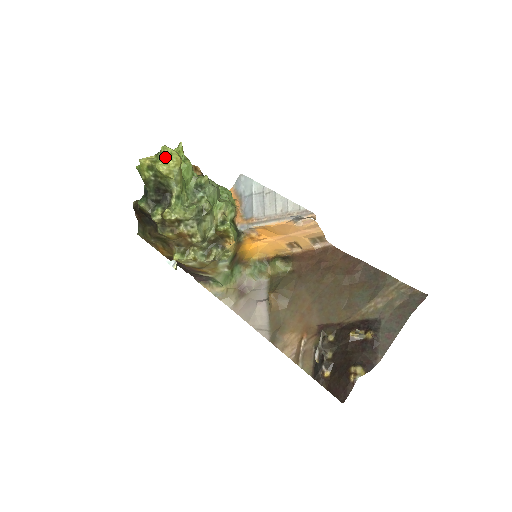
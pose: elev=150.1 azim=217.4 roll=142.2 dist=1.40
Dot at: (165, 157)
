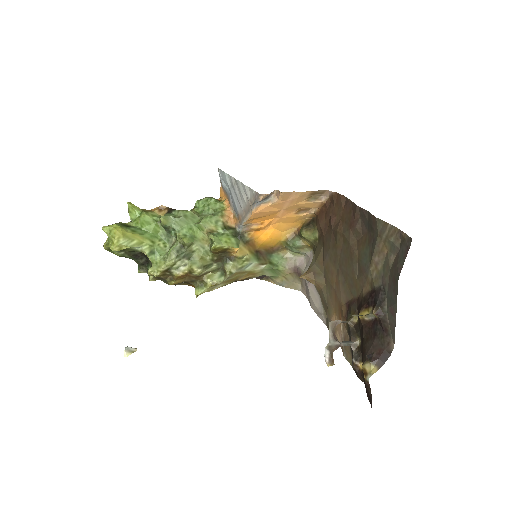
Dot at: (109, 237)
